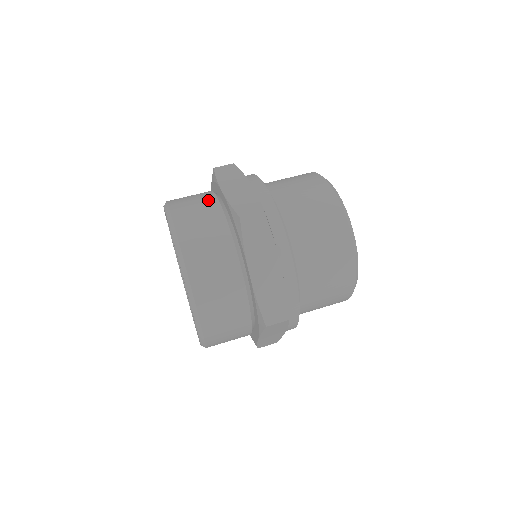
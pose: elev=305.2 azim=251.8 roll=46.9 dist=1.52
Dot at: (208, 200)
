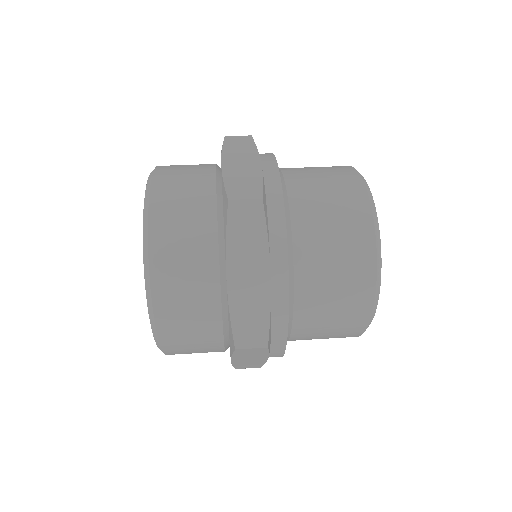
Dot at: occluded
